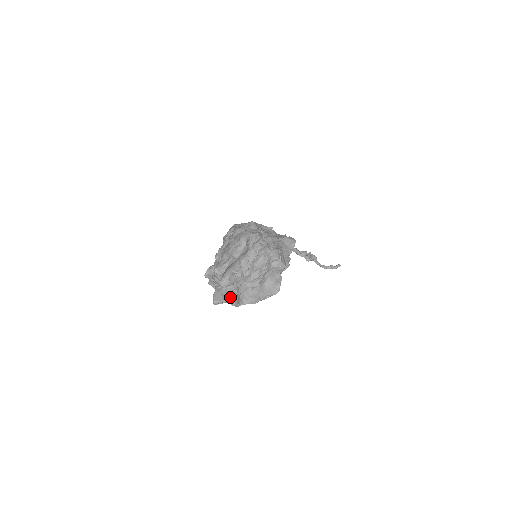
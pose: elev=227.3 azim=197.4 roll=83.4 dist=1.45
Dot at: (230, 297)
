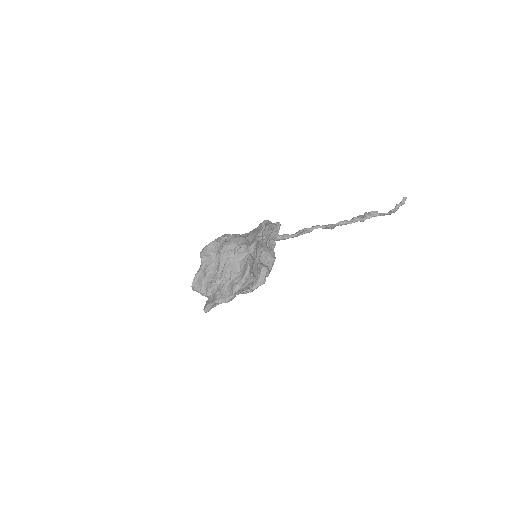
Dot at: (214, 299)
